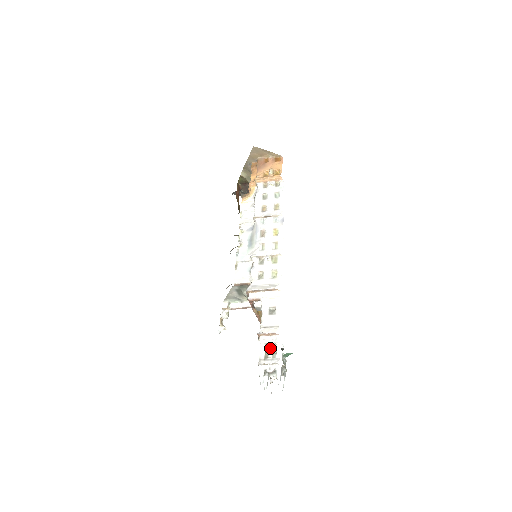
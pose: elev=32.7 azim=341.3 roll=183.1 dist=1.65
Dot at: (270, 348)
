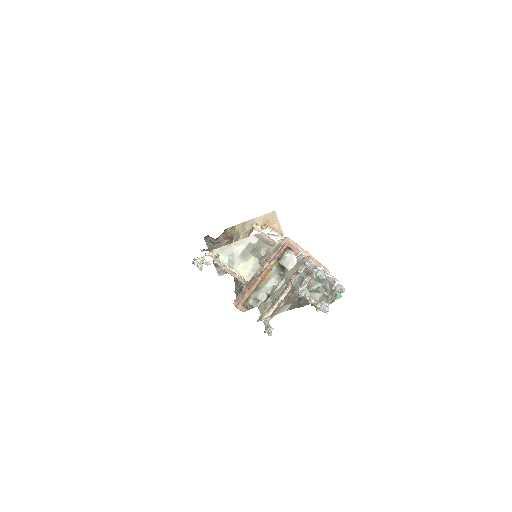
Dot at: occluded
